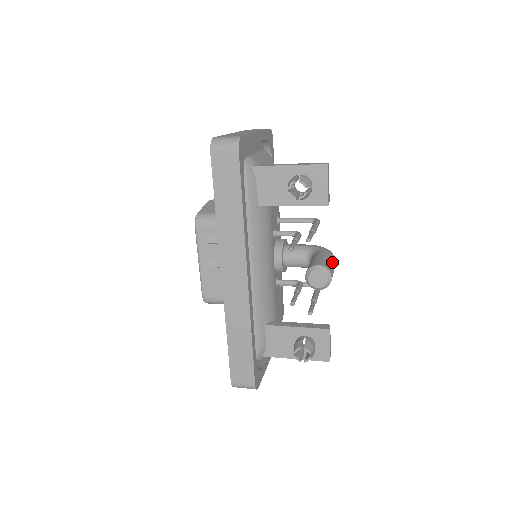
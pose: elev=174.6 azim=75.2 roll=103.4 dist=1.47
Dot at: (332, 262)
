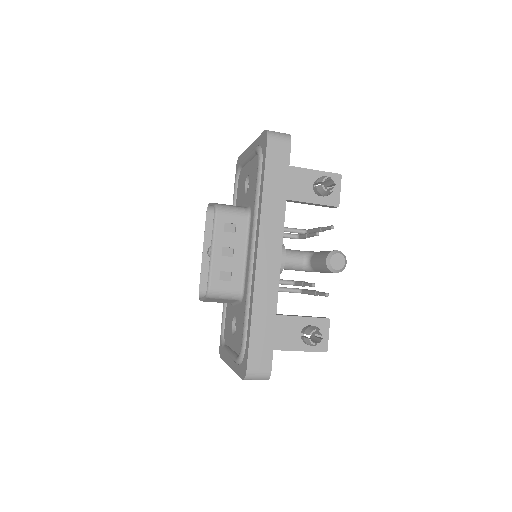
Dot at: occluded
